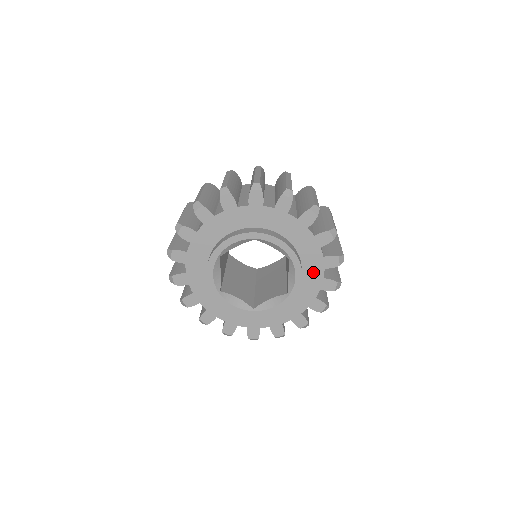
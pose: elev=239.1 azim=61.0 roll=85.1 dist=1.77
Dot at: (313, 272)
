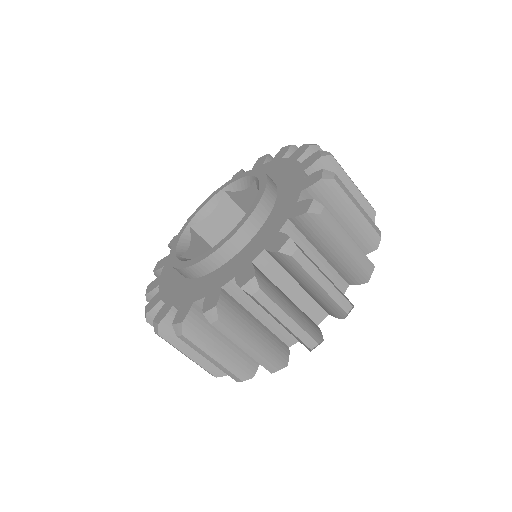
Dot at: (291, 183)
